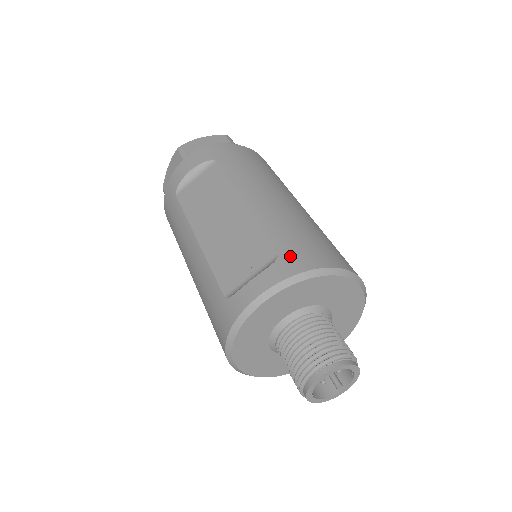
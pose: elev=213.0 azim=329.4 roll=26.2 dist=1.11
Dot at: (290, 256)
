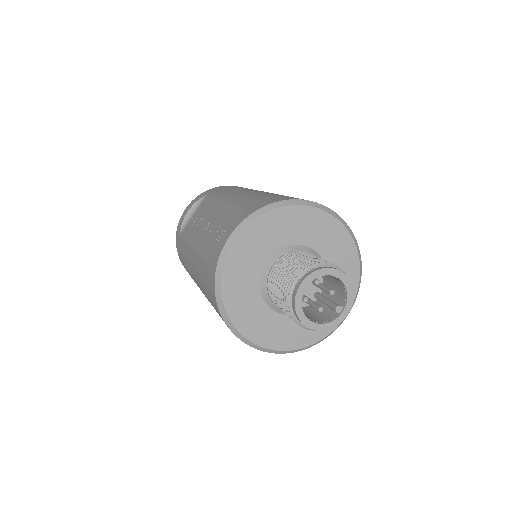
Dot at: (255, 204)
